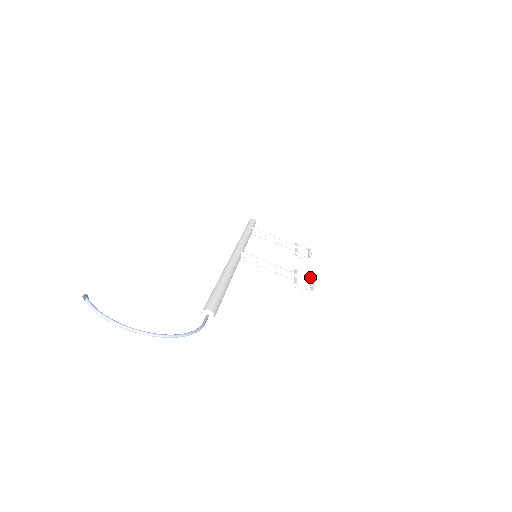
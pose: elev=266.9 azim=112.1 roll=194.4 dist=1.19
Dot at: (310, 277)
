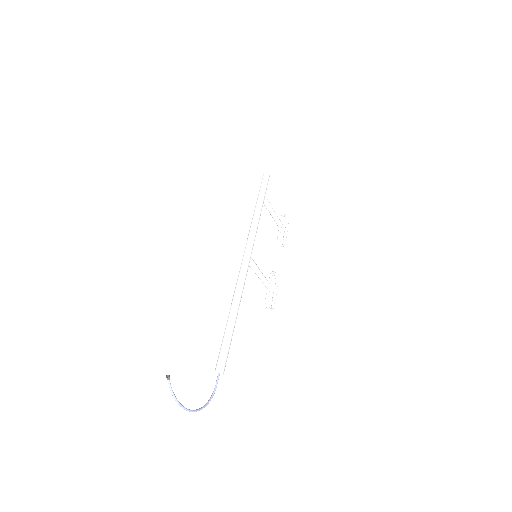
Dot at: (277, 284)
